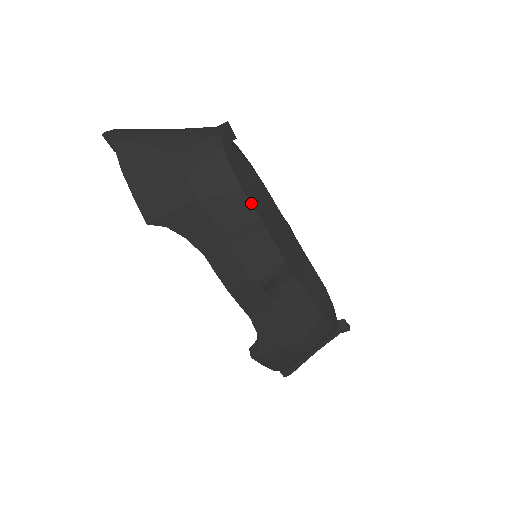
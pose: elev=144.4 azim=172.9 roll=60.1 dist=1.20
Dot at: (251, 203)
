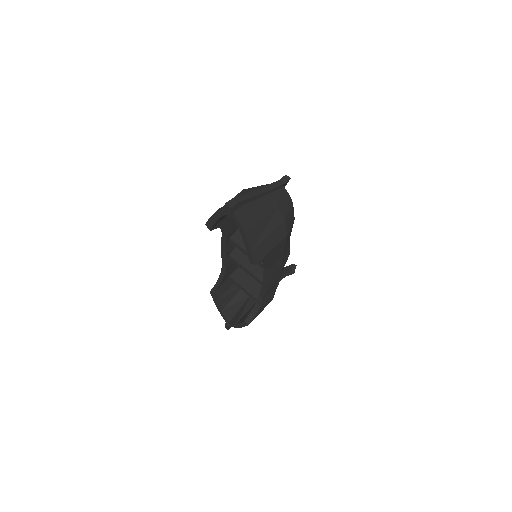
Dot at: occluded
